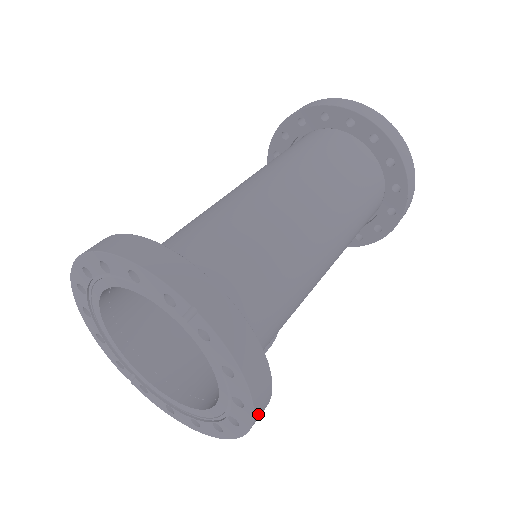
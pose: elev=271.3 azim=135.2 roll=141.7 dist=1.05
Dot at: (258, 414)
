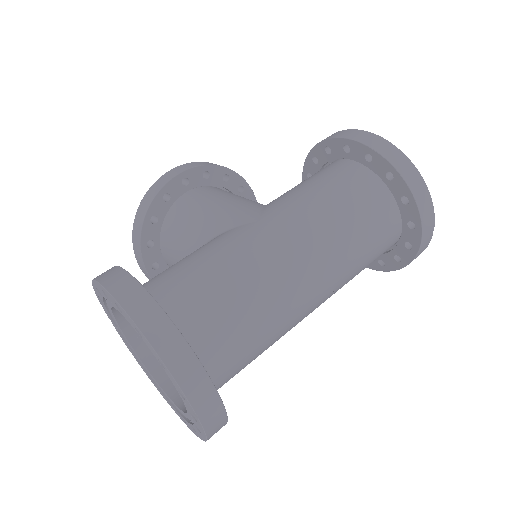
Dot at: occluded
